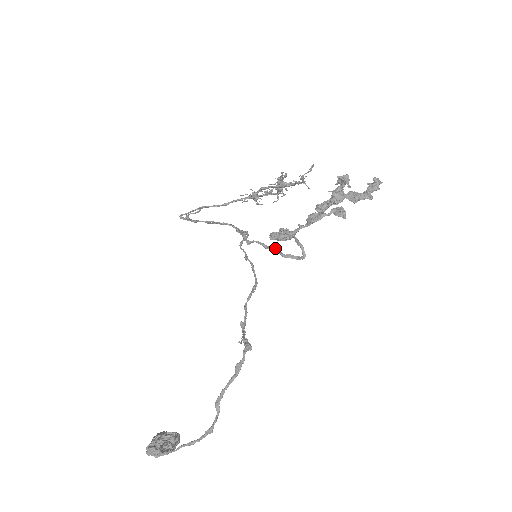
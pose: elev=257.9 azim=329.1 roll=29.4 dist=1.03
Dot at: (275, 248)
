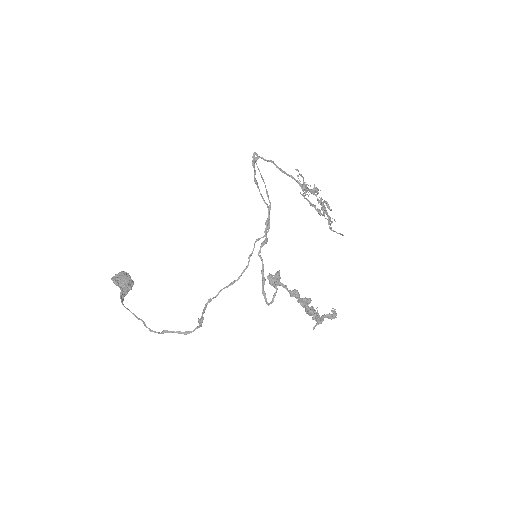
Dot at: (264, 282)
